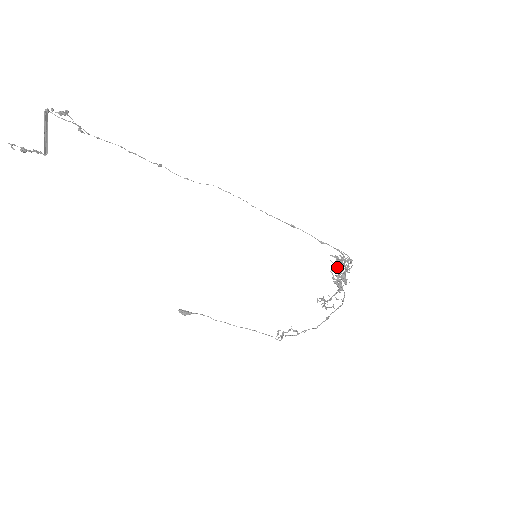
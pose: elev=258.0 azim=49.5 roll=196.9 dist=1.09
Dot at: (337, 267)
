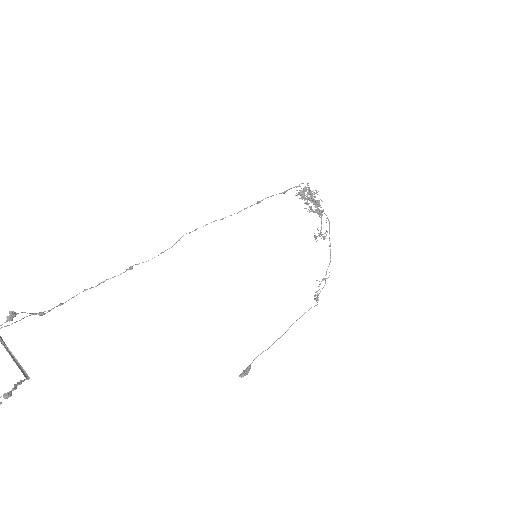
Dot at: (309, 197)
